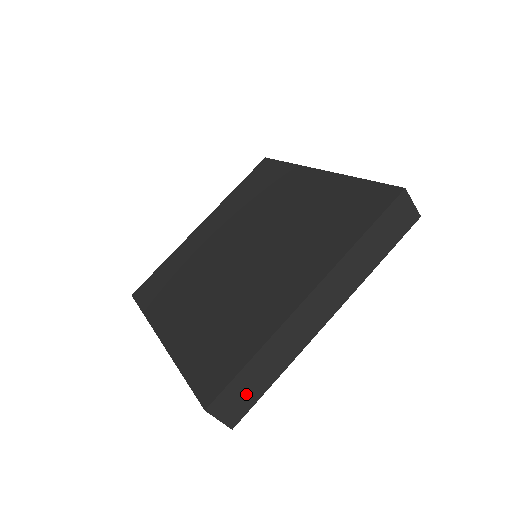
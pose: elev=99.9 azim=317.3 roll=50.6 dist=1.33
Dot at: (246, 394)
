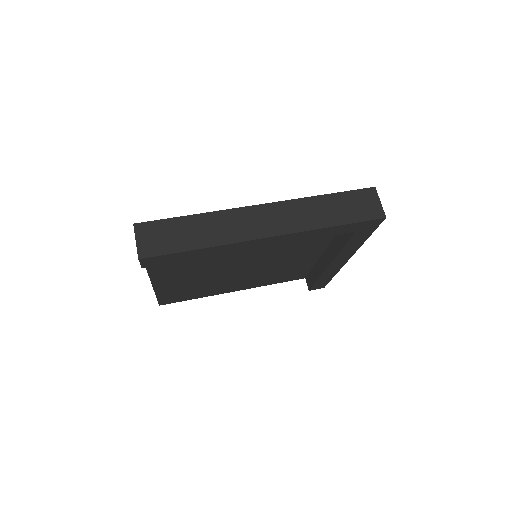
Dot at: (168, 239)
